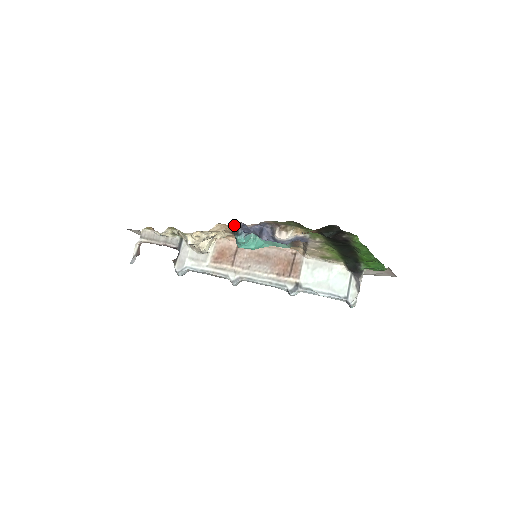
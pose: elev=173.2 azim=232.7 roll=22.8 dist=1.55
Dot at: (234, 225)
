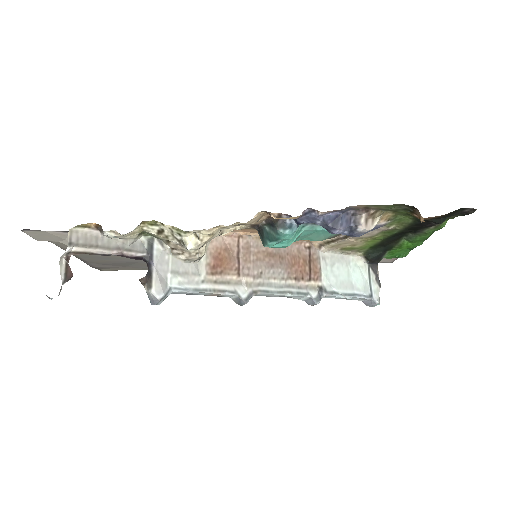
Dot at: (279, 213)
